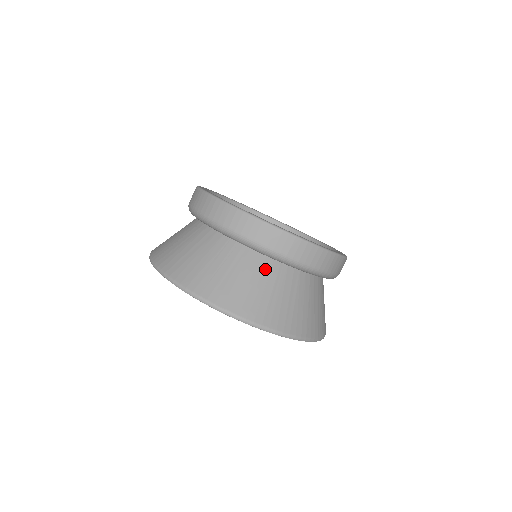
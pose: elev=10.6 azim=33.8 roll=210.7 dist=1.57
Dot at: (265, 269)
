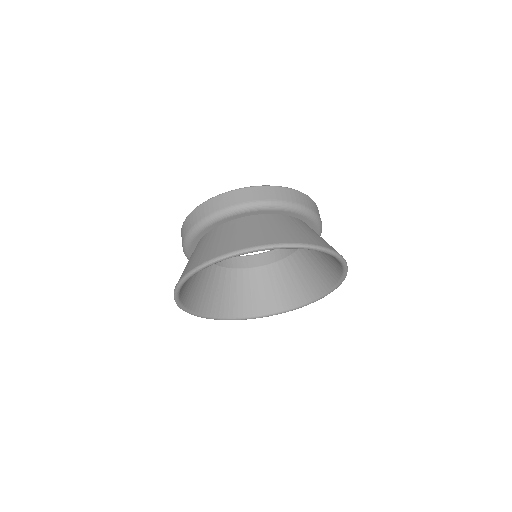
Dot at: (232, 226)
